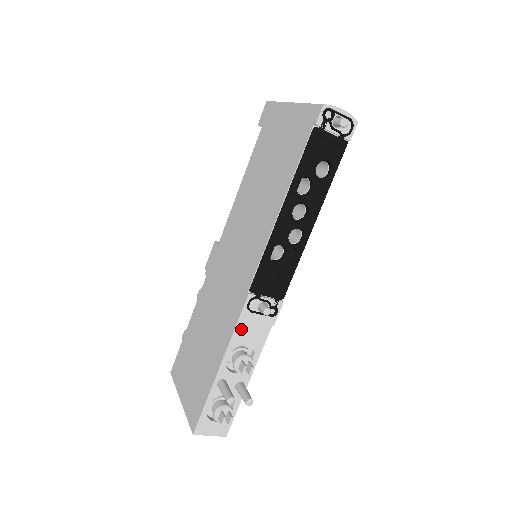
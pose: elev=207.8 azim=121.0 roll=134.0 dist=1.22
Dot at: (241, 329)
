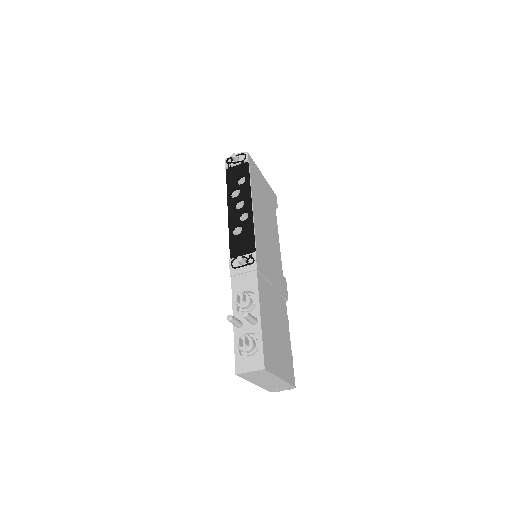
Dot at: (236, 283)
